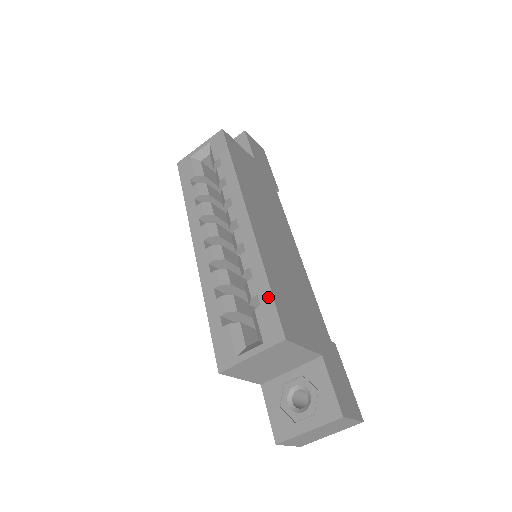
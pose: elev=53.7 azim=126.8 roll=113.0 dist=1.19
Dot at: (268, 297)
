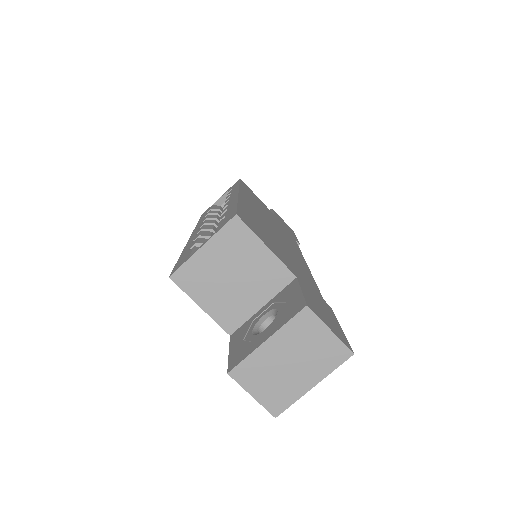
Dot at: (233, 208)
